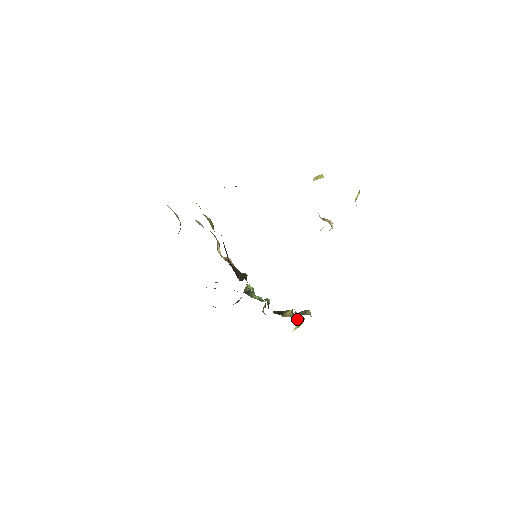
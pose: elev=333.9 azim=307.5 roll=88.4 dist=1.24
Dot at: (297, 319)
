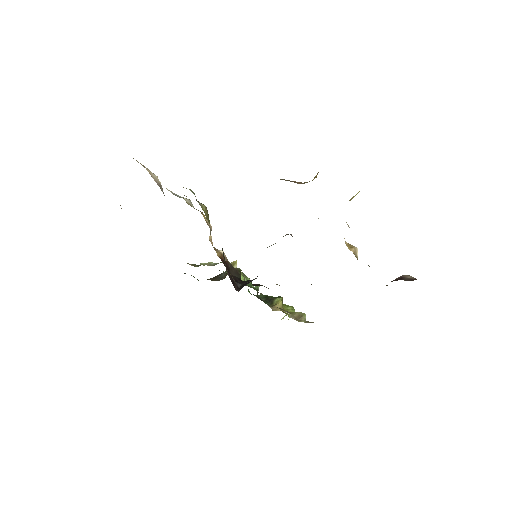
Dot at: (287, 313)
